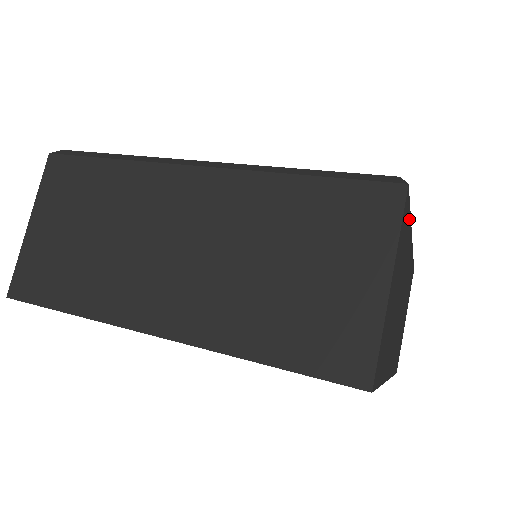
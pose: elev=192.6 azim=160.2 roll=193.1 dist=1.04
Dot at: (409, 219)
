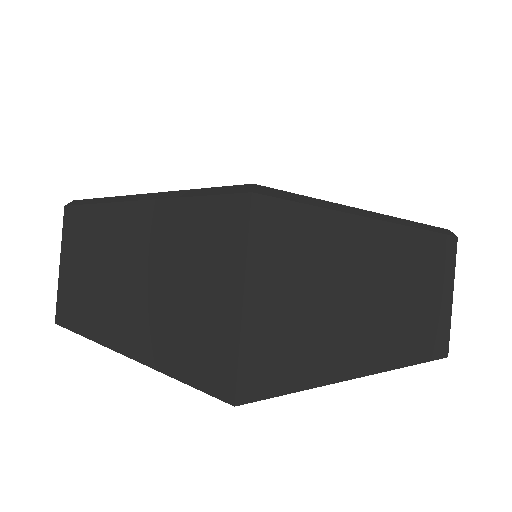
Dot at: (316, 213)
